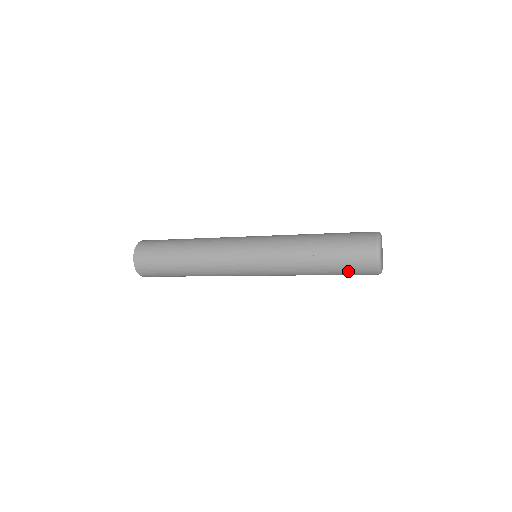
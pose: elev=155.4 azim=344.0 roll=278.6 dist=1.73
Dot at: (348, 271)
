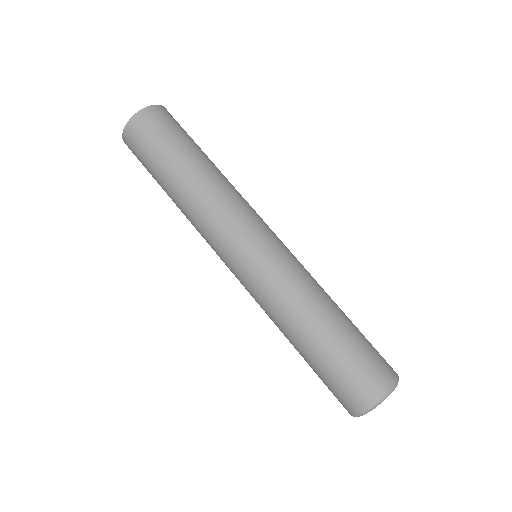
Dot at: (323, 381)
